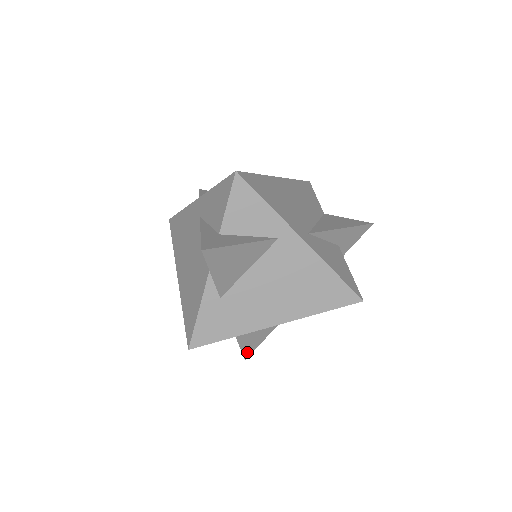
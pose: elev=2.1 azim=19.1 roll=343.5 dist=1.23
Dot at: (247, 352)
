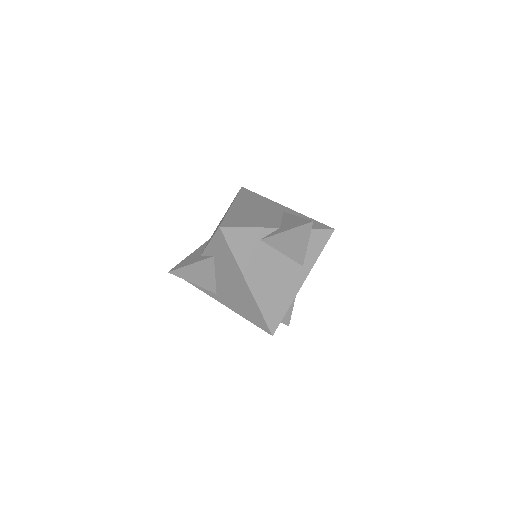
Dot at: (179, 272)
